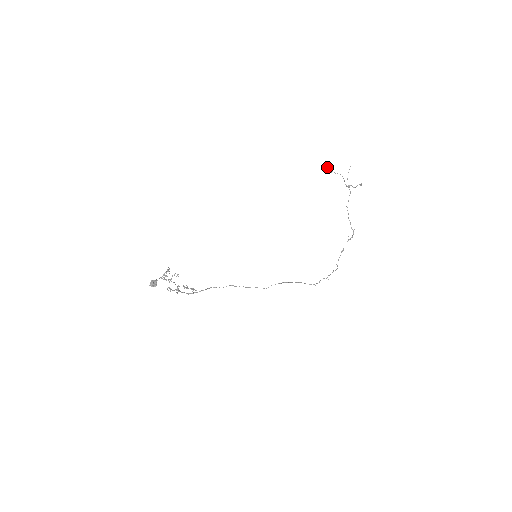
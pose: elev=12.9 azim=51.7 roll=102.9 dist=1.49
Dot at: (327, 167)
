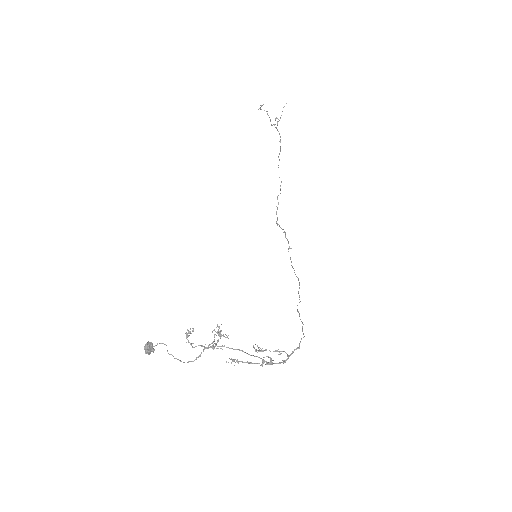
Dot at: (261, 105)
